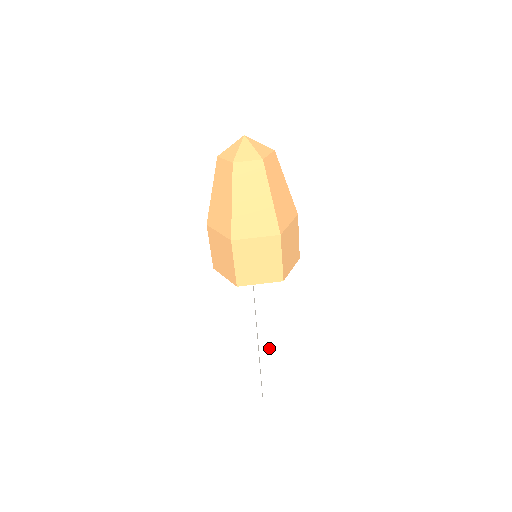
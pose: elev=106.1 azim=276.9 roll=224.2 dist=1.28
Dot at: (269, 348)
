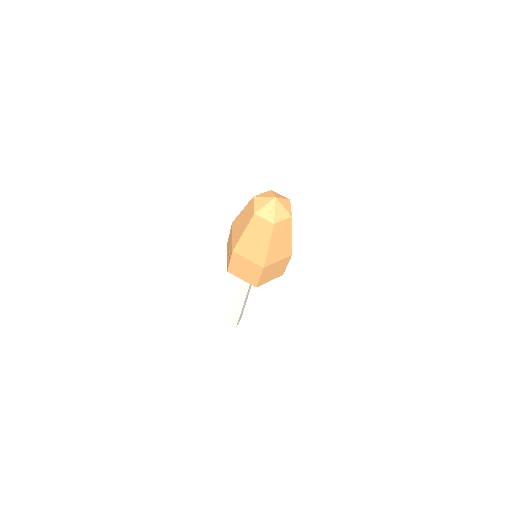
Dot at: (243, 301)
